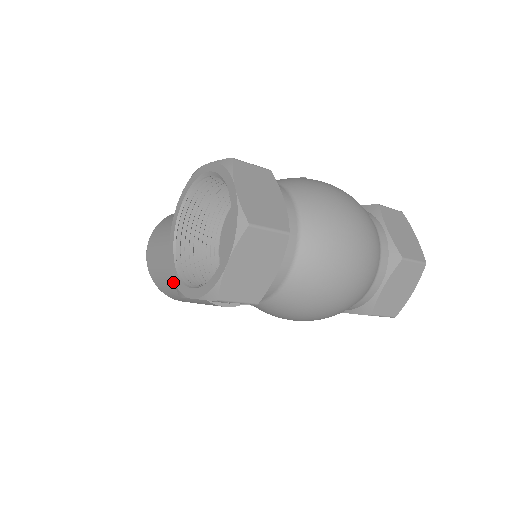
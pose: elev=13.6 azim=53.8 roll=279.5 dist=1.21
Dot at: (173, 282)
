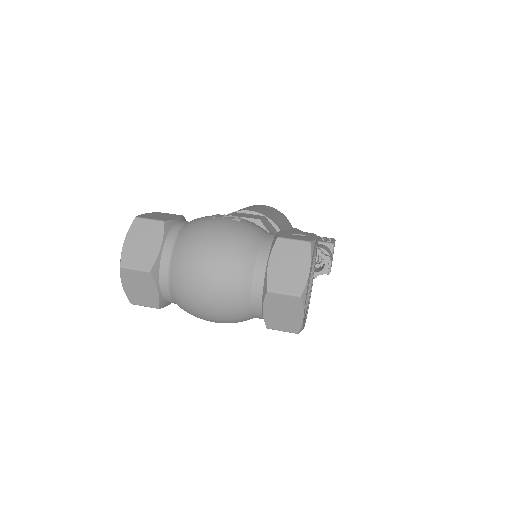
Dot at: occluded
